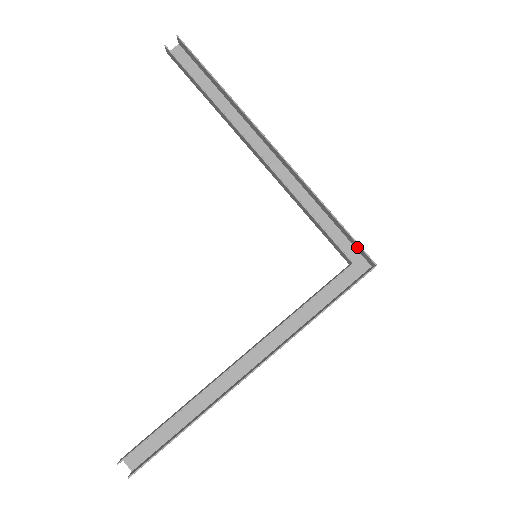
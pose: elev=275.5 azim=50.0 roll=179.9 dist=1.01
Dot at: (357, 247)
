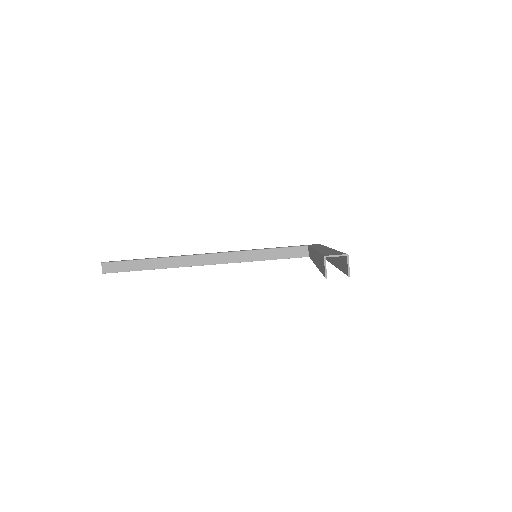
Dot at: occluded
